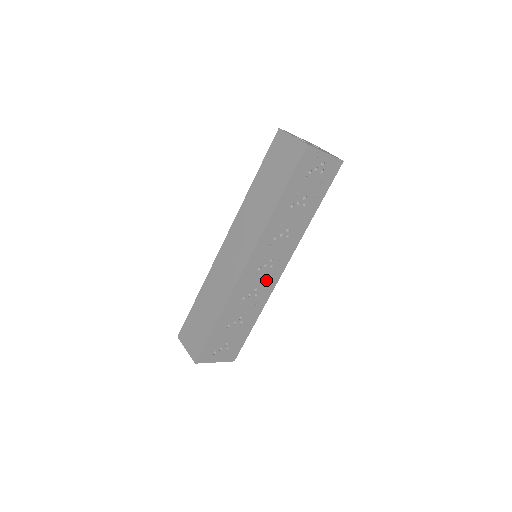
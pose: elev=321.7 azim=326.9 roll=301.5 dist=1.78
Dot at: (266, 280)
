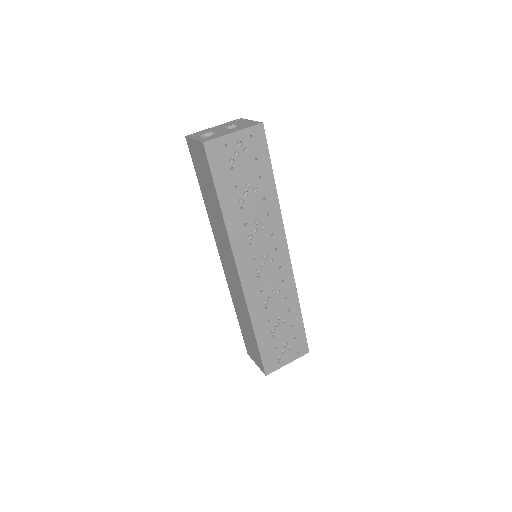
Dot at: (276, 274)
